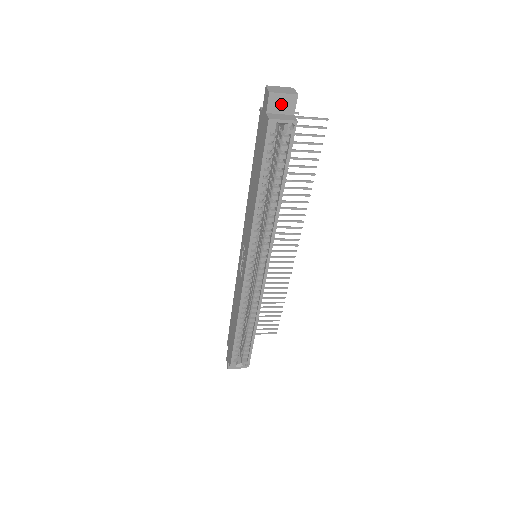
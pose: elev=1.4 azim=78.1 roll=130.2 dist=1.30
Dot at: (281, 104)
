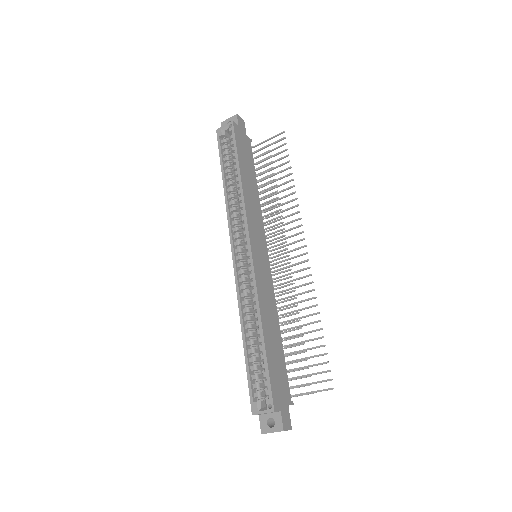
Dot at: occluded
